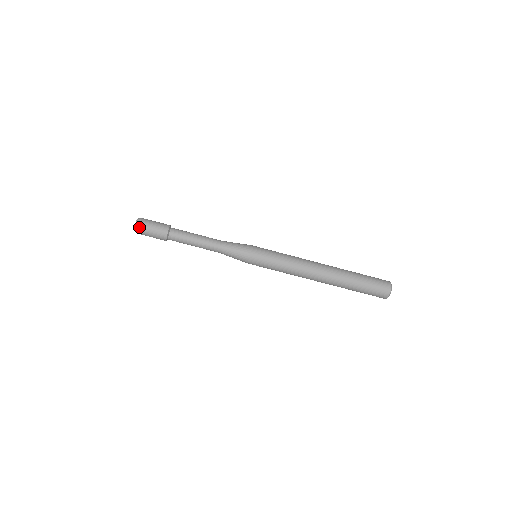
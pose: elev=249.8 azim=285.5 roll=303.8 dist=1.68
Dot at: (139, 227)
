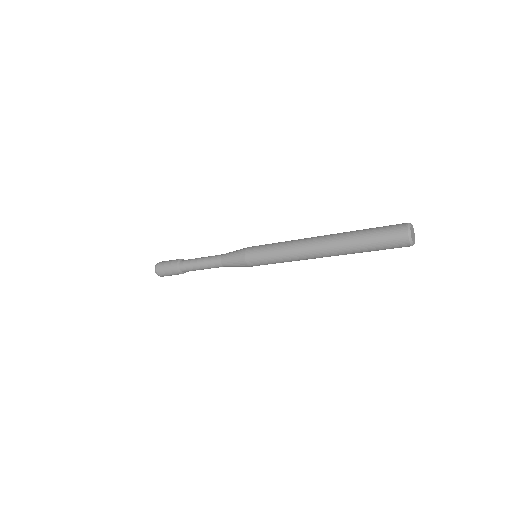
Dot at: occluded
